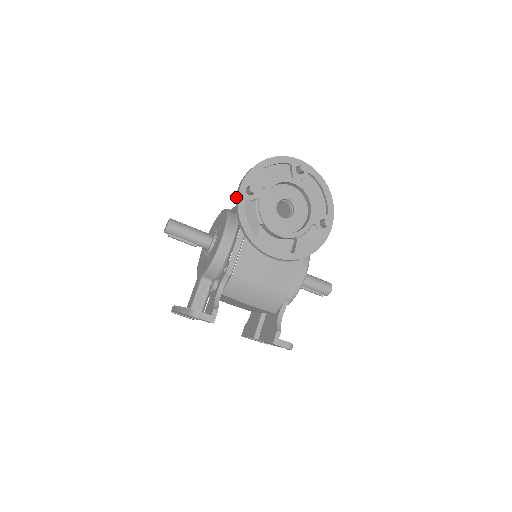
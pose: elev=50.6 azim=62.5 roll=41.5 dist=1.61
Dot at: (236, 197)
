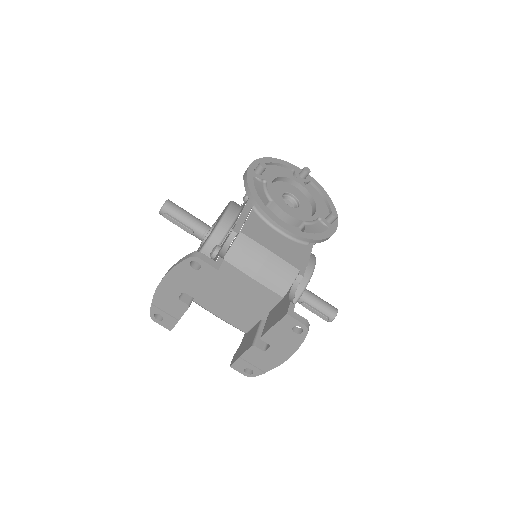
Dot at: (244, 175)
